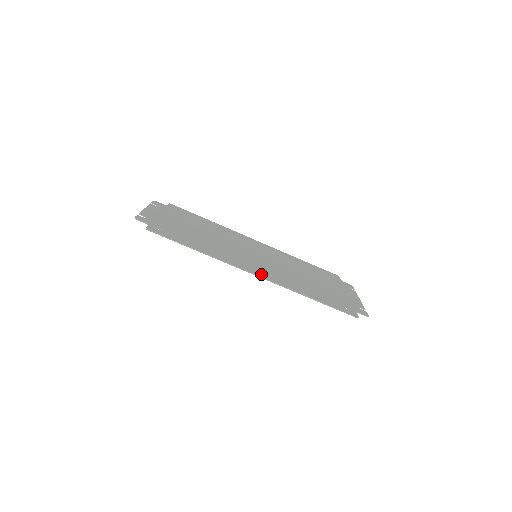
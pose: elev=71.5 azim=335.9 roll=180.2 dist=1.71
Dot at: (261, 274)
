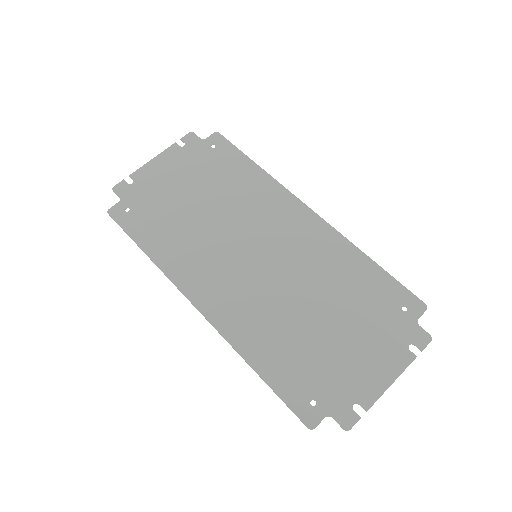
Dot at: (208, 306)
